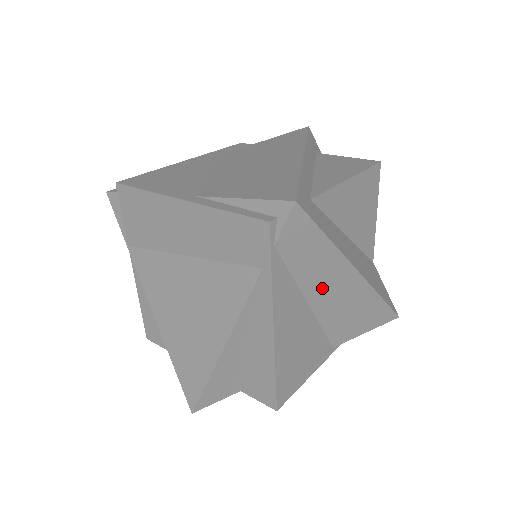
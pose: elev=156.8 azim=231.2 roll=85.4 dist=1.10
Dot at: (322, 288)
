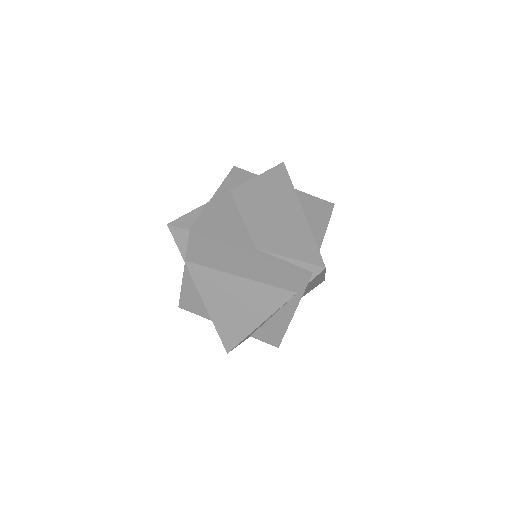
Dot at: occluded
